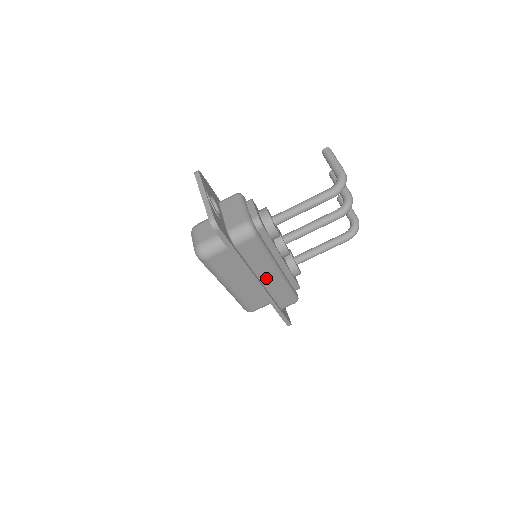
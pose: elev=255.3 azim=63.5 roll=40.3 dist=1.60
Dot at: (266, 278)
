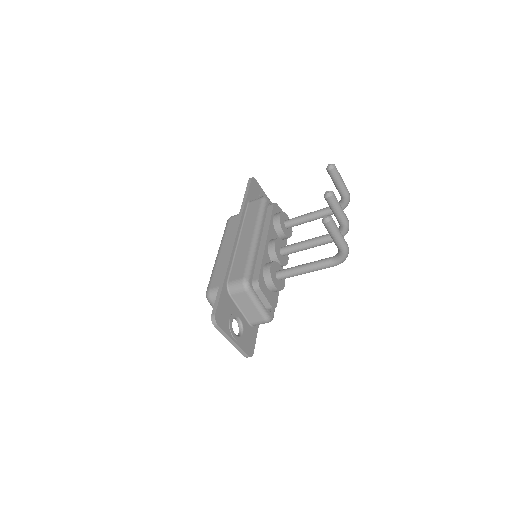
Dot at: occluded
